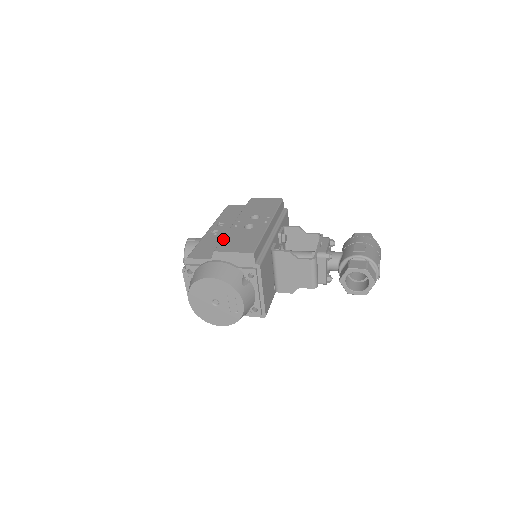
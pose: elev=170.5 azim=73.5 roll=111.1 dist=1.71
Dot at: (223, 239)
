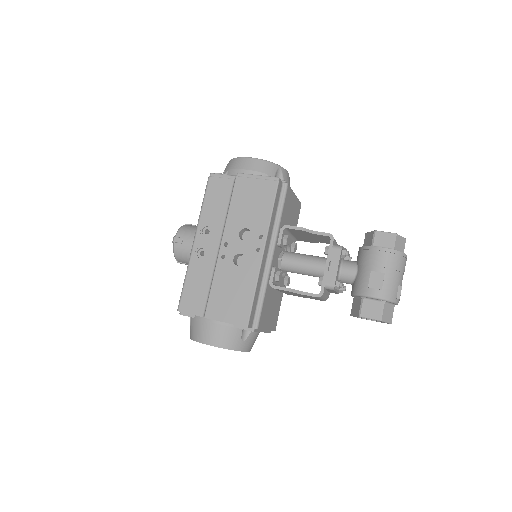
Dot at: (211, 290)
